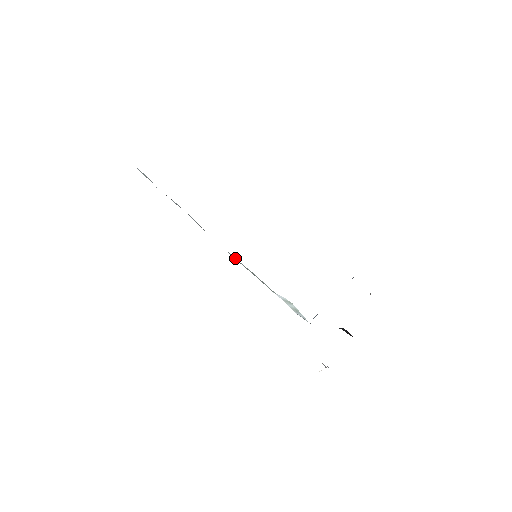
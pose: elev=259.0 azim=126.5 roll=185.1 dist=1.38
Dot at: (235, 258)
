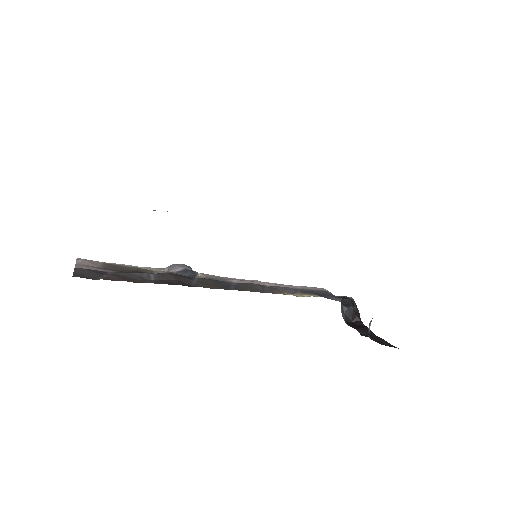
Dot at: occluded
